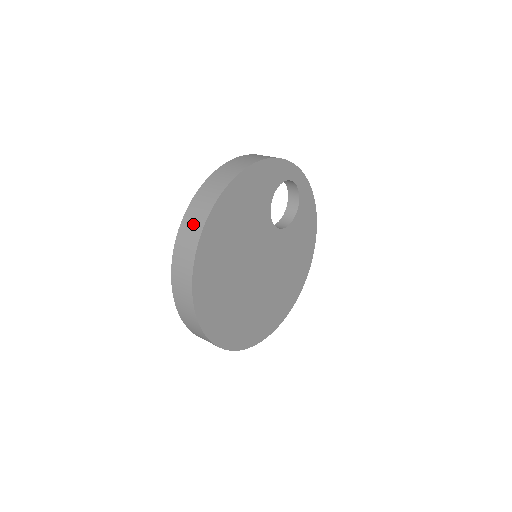
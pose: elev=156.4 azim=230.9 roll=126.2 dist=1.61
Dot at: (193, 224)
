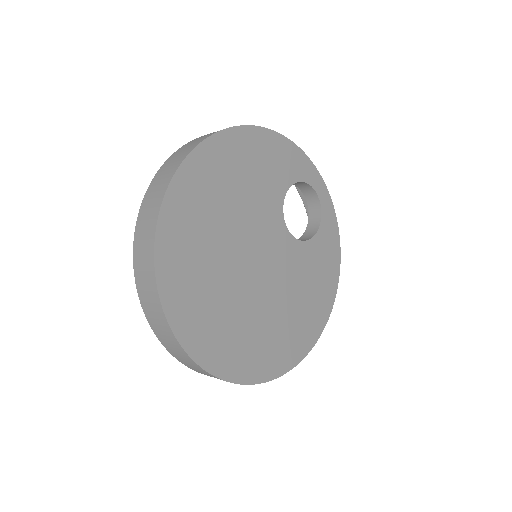
Dot at: (186, 148)
